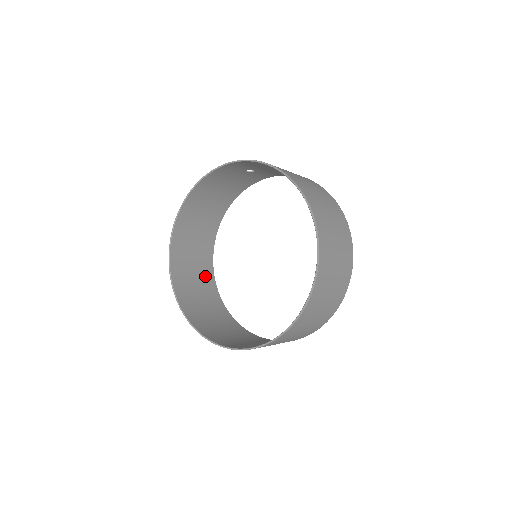
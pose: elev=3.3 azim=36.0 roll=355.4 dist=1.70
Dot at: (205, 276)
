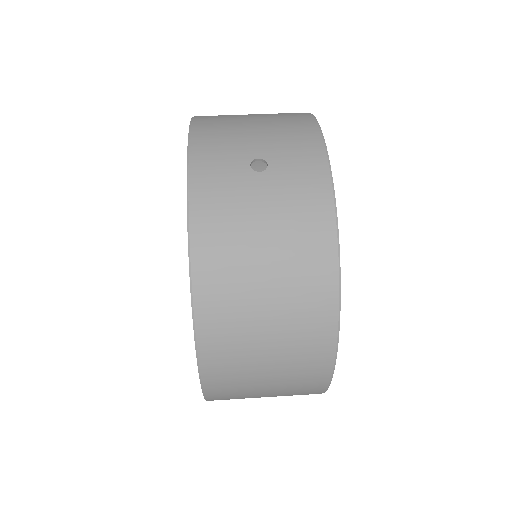
Dot at: occluded
